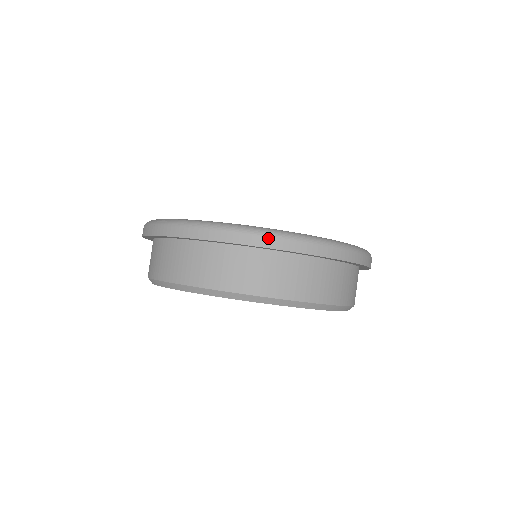
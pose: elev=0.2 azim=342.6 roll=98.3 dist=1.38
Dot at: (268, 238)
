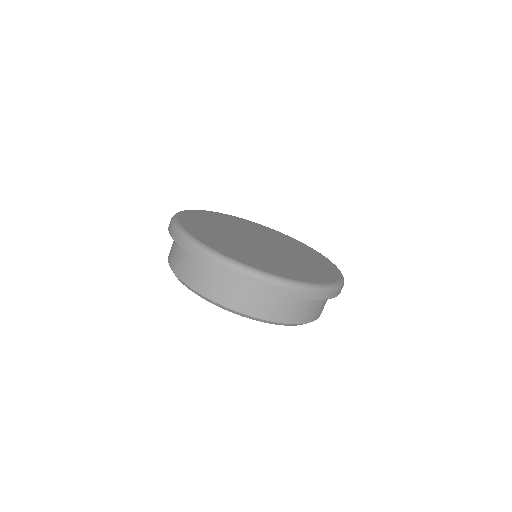
Dot at: (311, 293)
